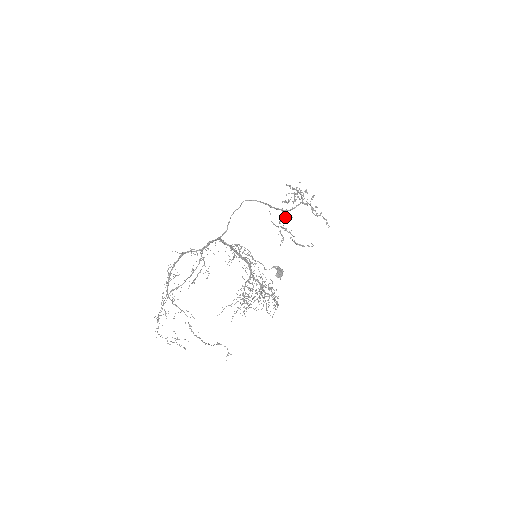
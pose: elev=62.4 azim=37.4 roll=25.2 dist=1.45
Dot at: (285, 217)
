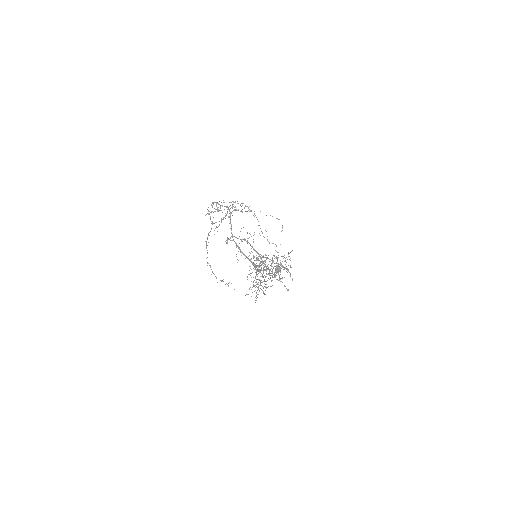
Dot at: (260, 265)
